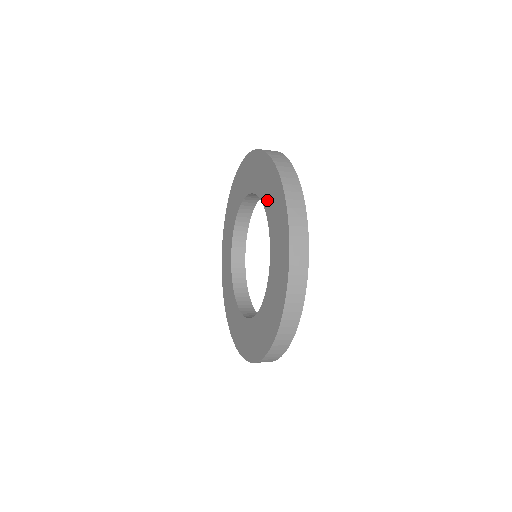
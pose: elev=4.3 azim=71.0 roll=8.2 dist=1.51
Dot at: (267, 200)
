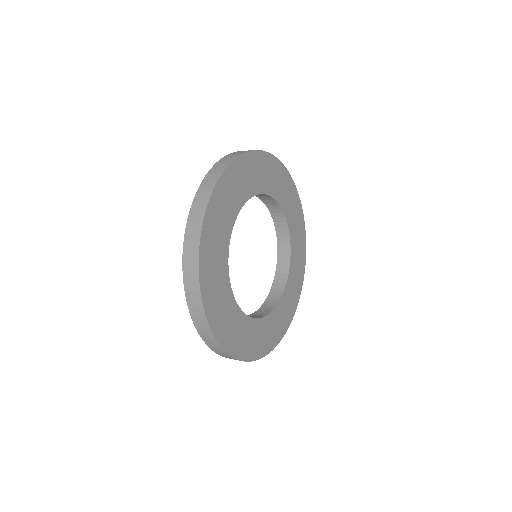
Dot at: occluded
